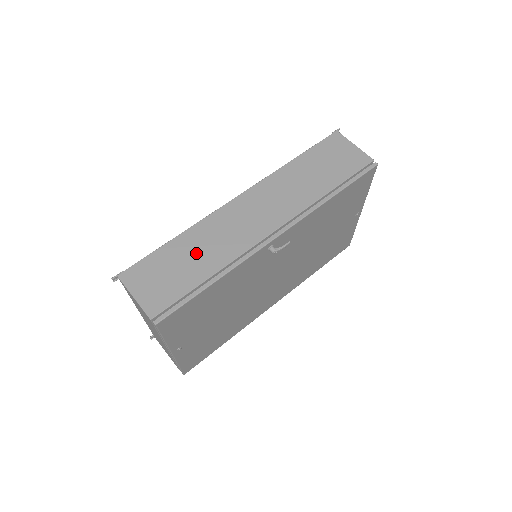
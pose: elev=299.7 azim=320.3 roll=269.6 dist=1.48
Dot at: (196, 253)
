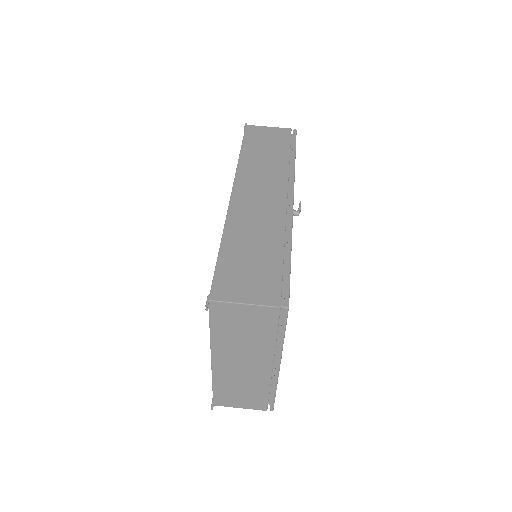
Dot at: (252, 243)
